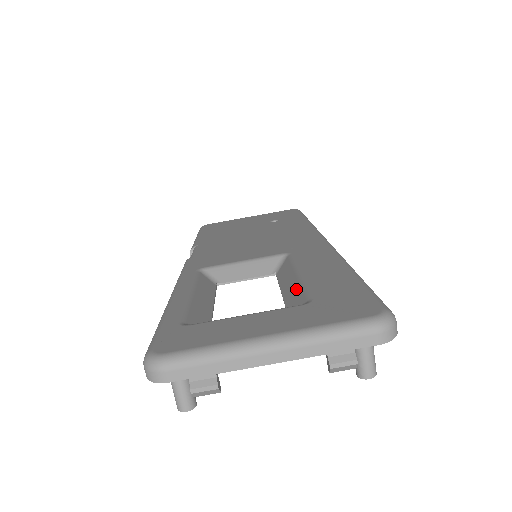
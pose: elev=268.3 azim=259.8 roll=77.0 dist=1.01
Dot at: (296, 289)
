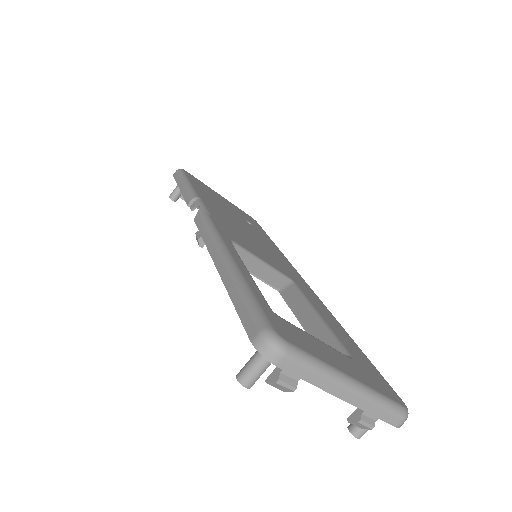
Dot at: (324, 331)
